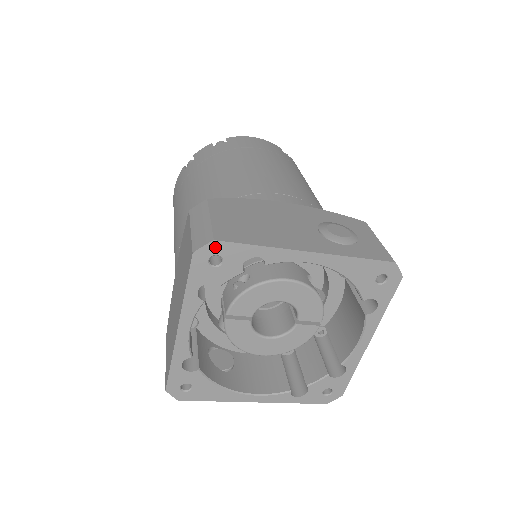
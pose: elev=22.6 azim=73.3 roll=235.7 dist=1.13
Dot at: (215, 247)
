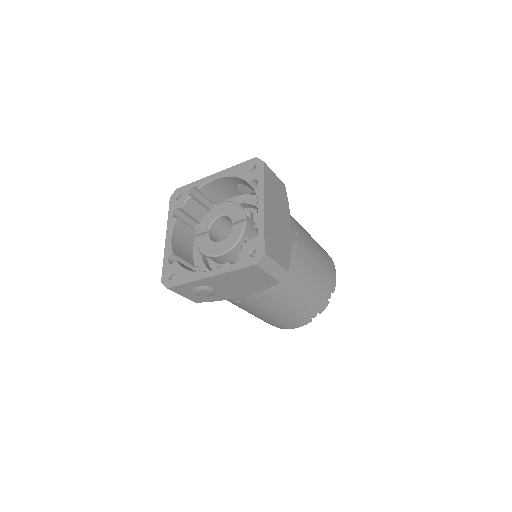
Dot at: (178, 191)
